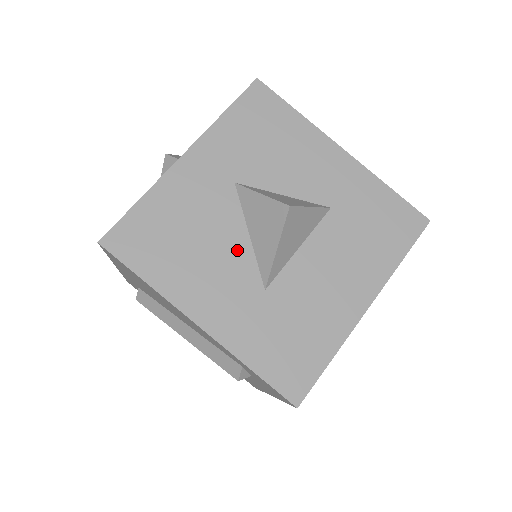
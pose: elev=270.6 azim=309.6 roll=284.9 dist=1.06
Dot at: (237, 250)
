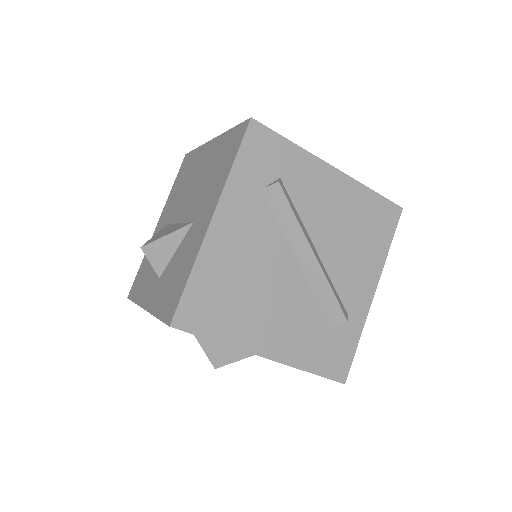
Dot at: occluded
